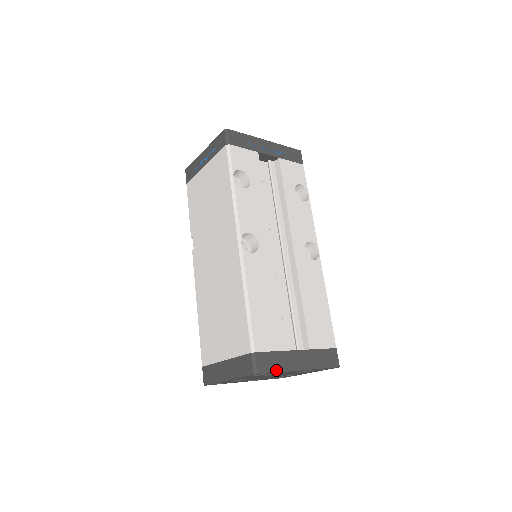
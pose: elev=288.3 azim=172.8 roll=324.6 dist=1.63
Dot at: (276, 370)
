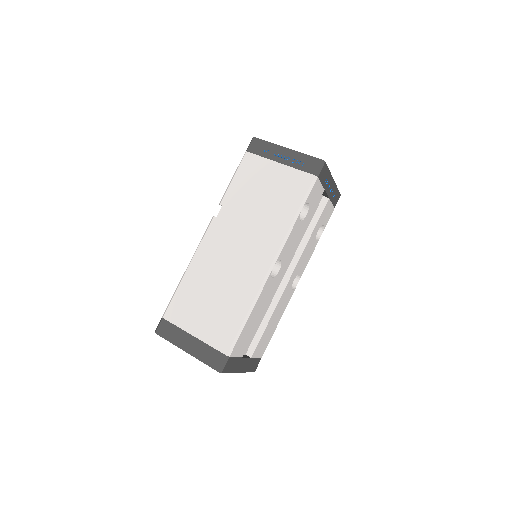
Dot at: (230, 371)
